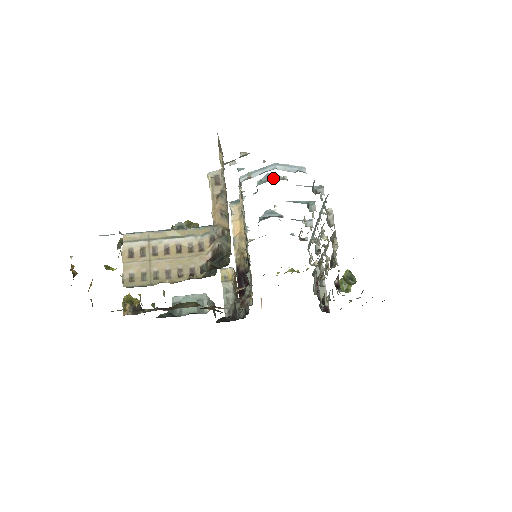
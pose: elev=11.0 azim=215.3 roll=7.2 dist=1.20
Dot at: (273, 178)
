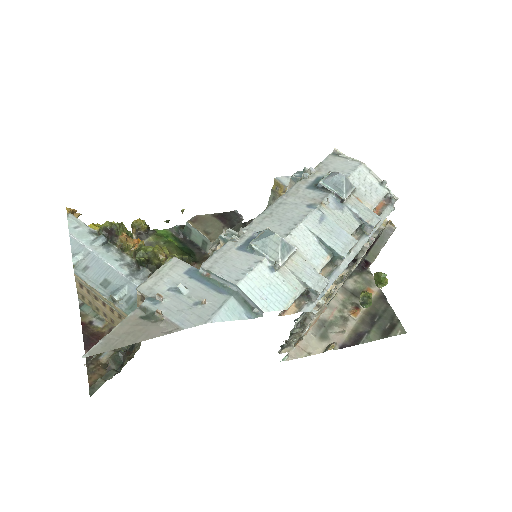
Dot at: (268, 252)
